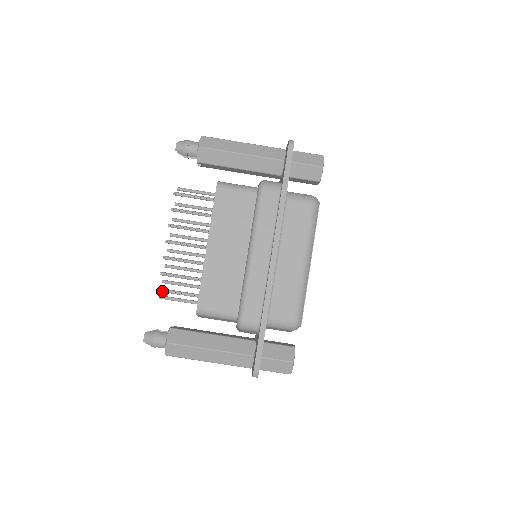
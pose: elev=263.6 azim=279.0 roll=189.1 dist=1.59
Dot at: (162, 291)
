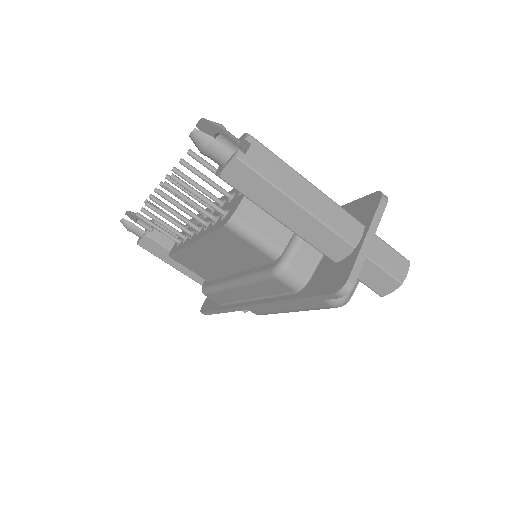
Dot at: occluded
